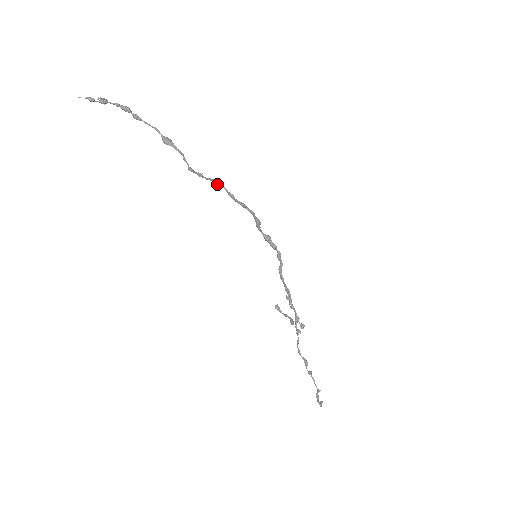
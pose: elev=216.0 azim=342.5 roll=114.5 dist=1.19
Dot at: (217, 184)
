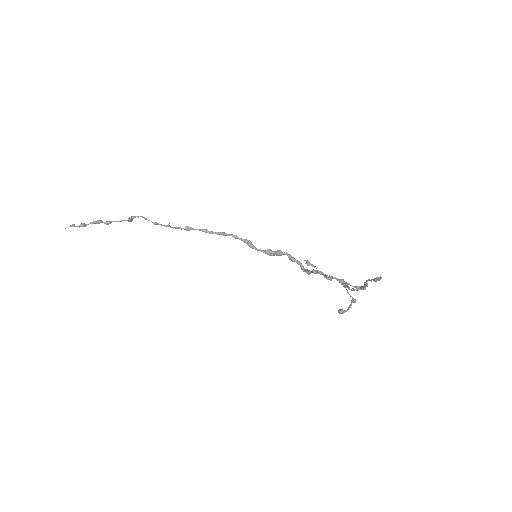
Dot at: (188, 229)
